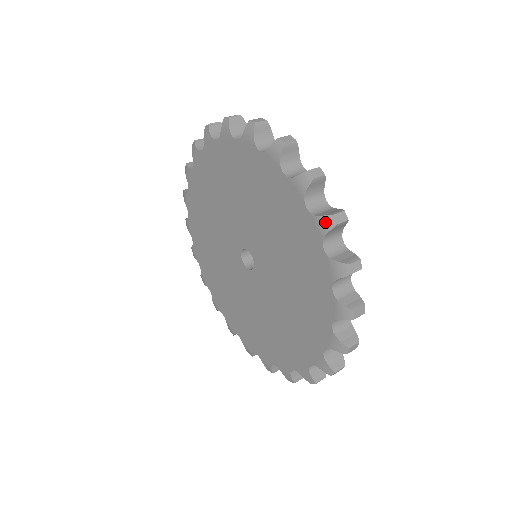
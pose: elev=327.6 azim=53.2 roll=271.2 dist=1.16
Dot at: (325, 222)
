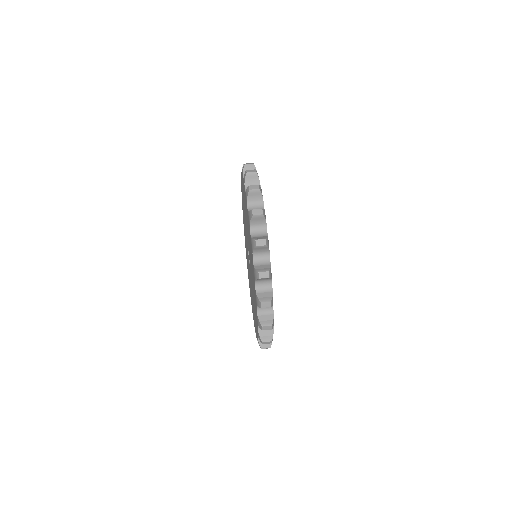
Dot at: (258, 301)
